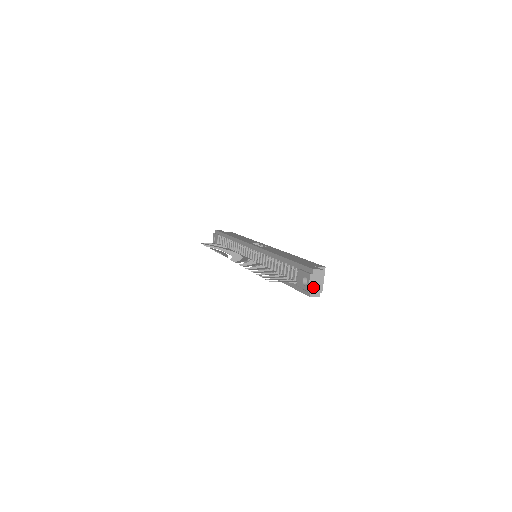
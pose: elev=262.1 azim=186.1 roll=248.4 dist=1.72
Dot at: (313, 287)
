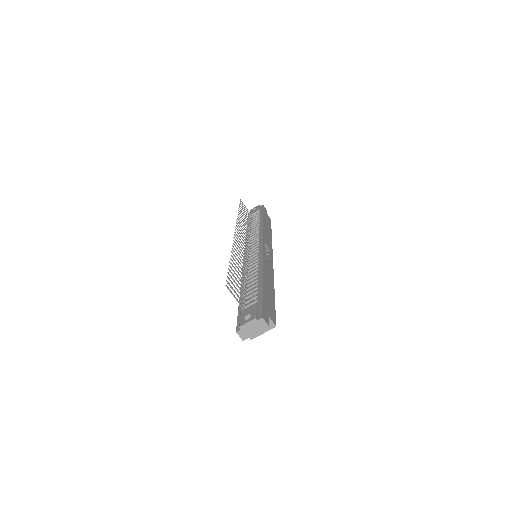
Dot at: (247, 328)
